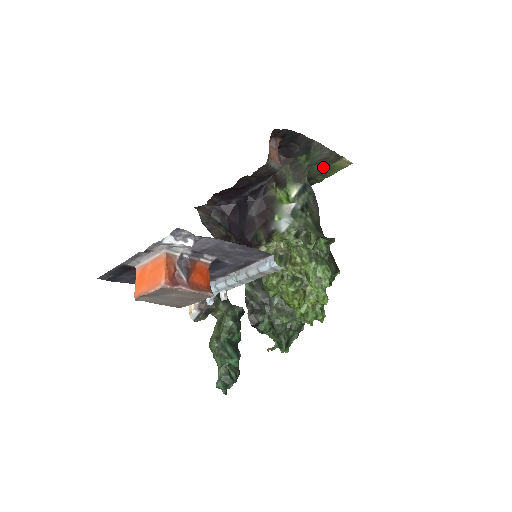
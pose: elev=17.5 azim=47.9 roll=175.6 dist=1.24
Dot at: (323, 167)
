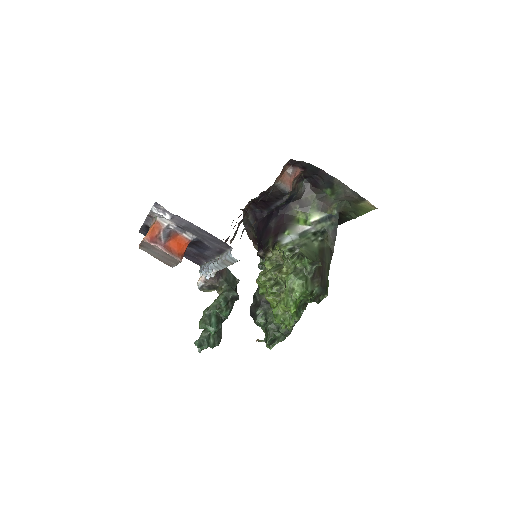
Dot at: (352, 205)
